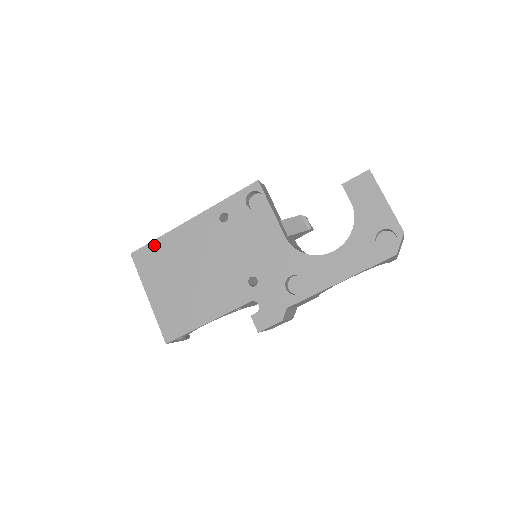
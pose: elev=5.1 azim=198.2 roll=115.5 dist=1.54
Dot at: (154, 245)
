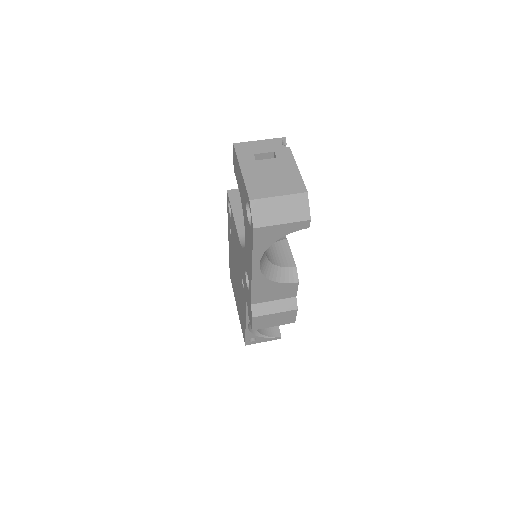
Dot at: occluded
